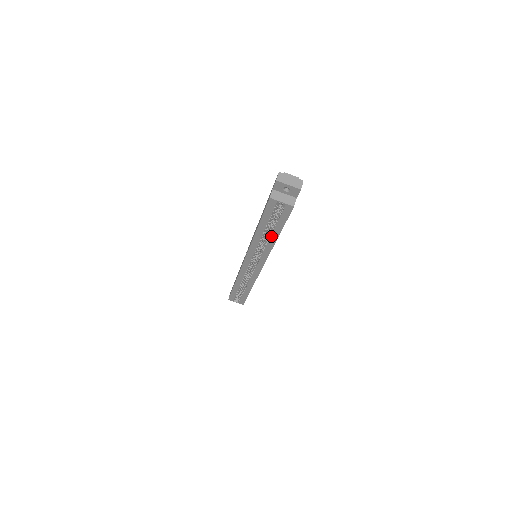
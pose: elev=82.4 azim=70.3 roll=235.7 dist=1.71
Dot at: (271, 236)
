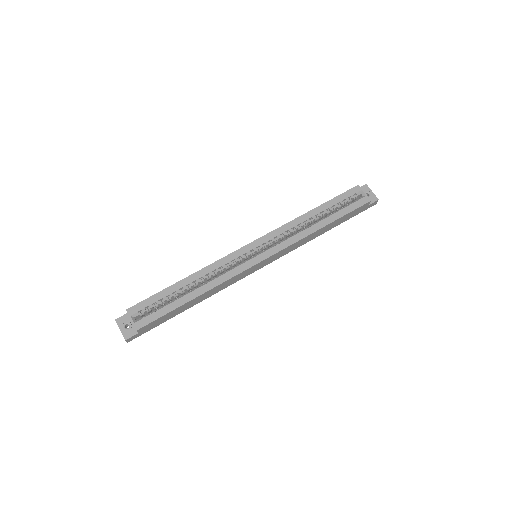
Dot at: (319, 222)
